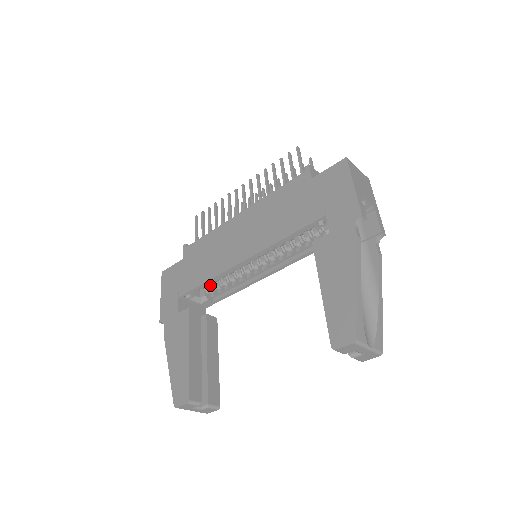
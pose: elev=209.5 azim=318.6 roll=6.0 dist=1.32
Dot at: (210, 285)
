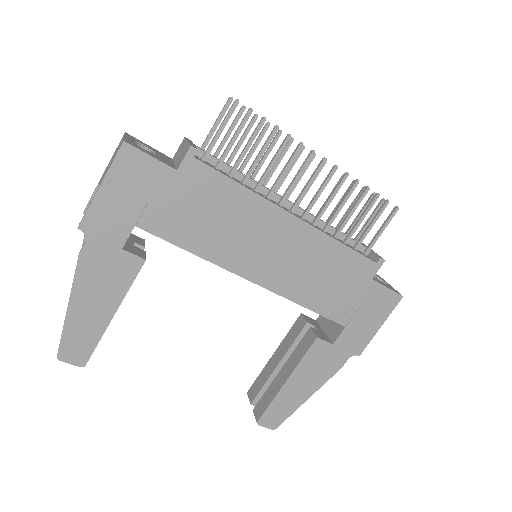
Dot at: occluded
